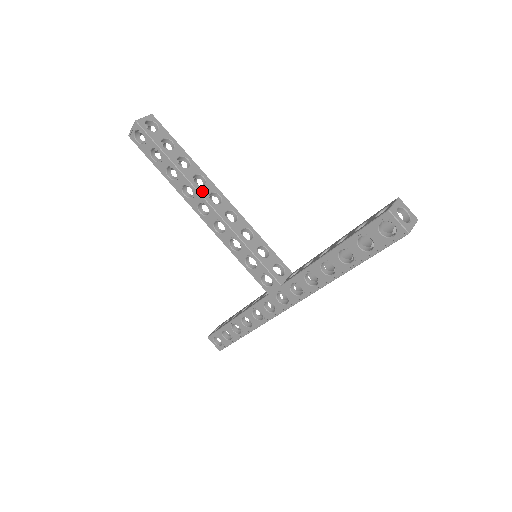
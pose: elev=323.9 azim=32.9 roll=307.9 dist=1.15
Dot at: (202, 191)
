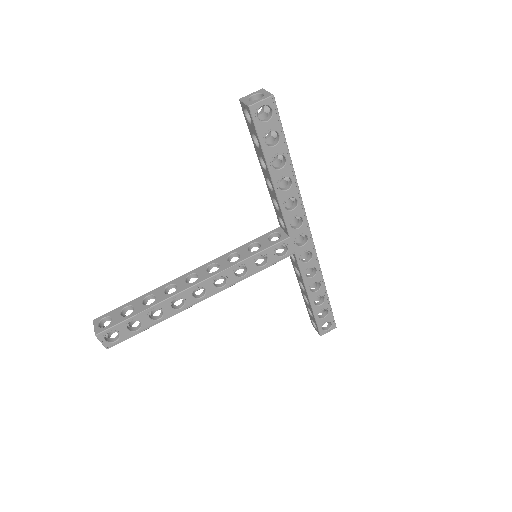
Dot at: (182, 289)
